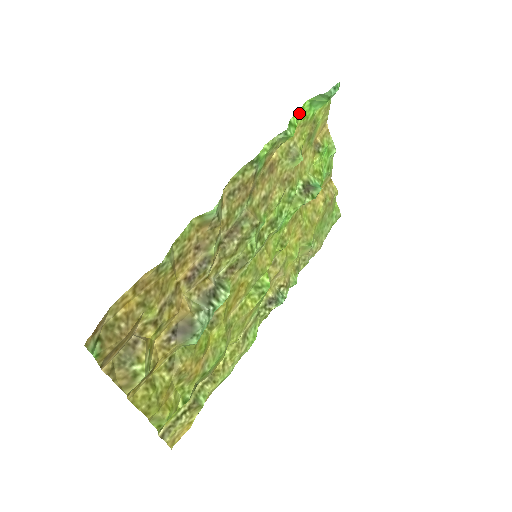
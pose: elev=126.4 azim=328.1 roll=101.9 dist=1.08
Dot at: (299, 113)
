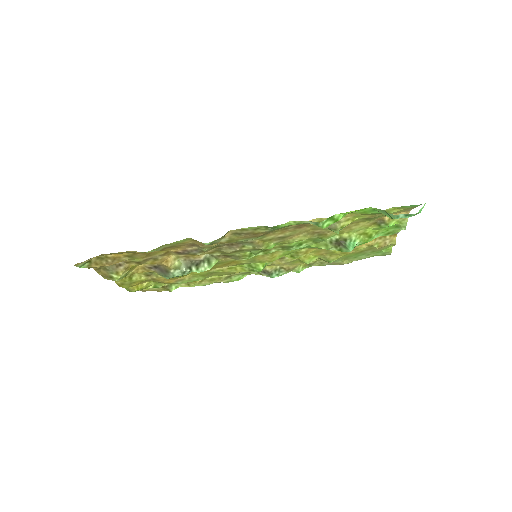
Dot at: (353, 211)
